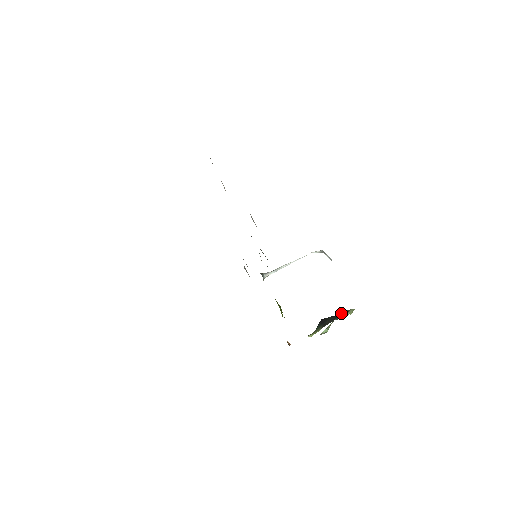
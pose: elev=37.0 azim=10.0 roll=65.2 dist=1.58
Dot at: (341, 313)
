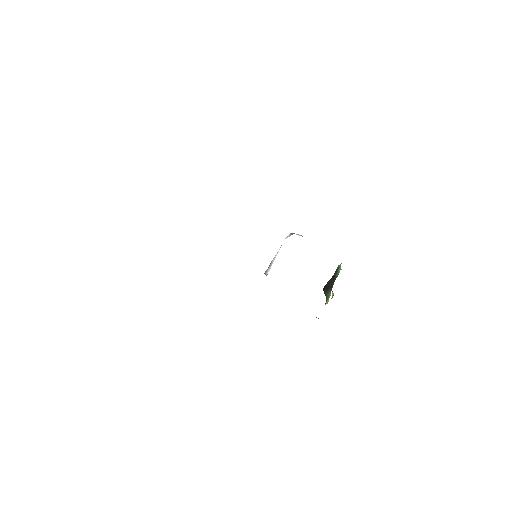
Dot at: (334, 273)
